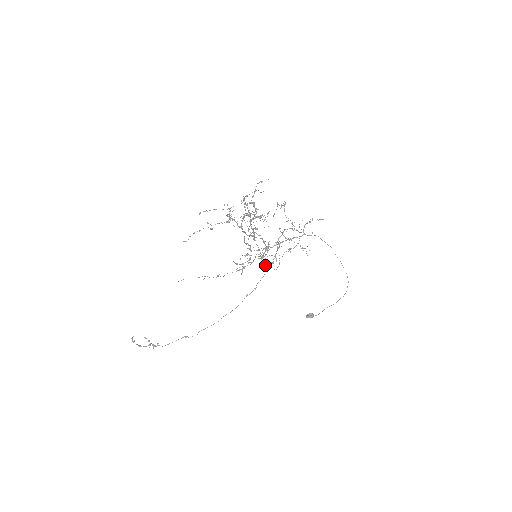
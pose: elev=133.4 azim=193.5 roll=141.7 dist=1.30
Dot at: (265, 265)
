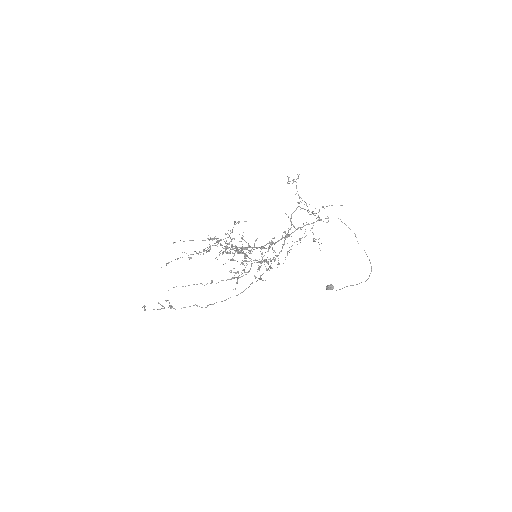
Dot at: (268, 262)
